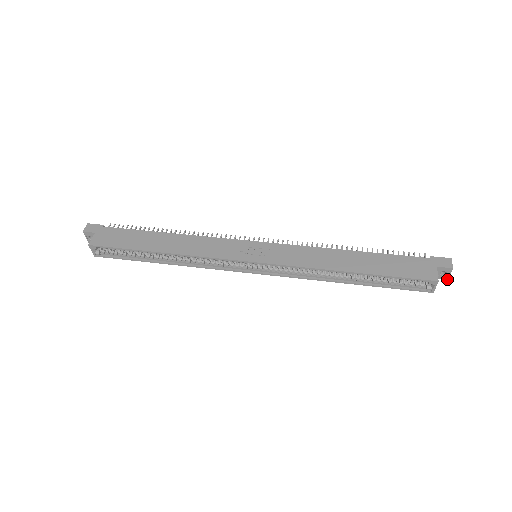
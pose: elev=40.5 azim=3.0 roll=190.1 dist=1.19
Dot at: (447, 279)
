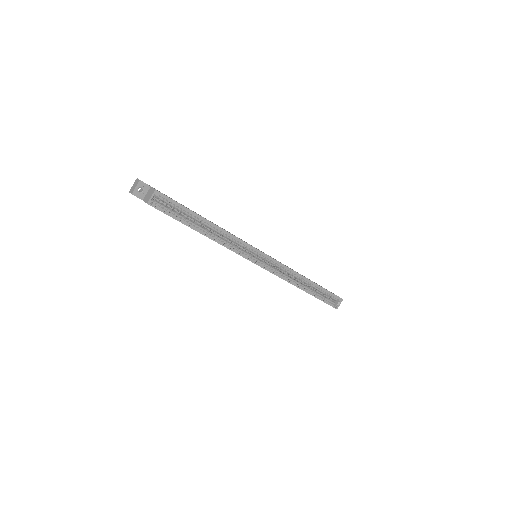
Dot at: occluded
